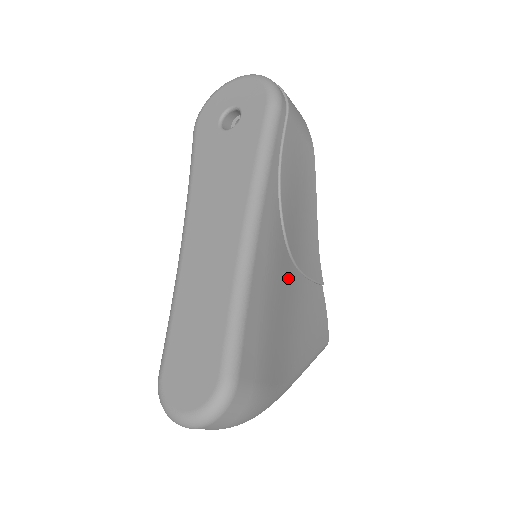
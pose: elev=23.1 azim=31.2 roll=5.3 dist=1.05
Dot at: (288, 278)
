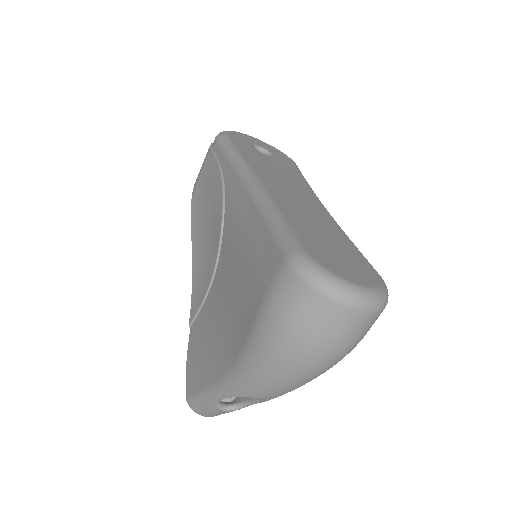
Dot at: occluded
